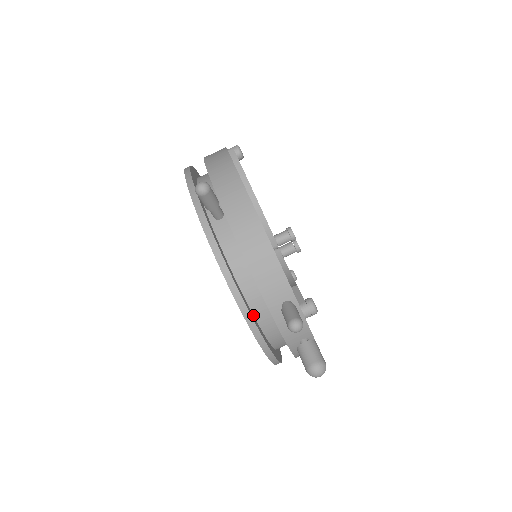
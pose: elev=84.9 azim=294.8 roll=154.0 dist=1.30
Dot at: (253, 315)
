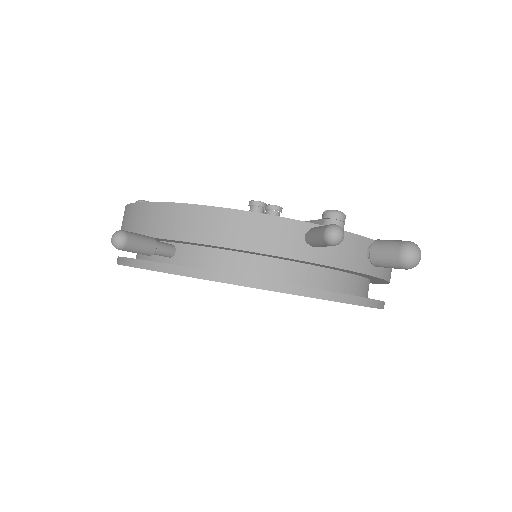
Dot at: occluded
